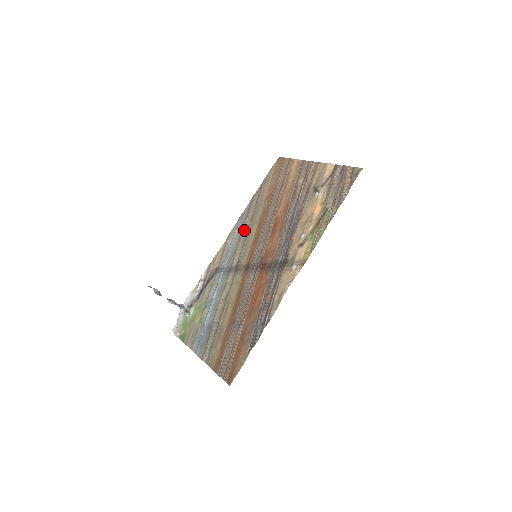
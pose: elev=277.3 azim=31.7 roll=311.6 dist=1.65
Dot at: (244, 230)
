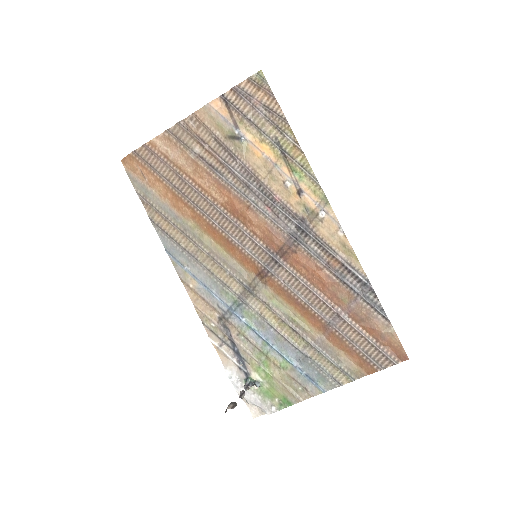
Dot at: (196, 256)
